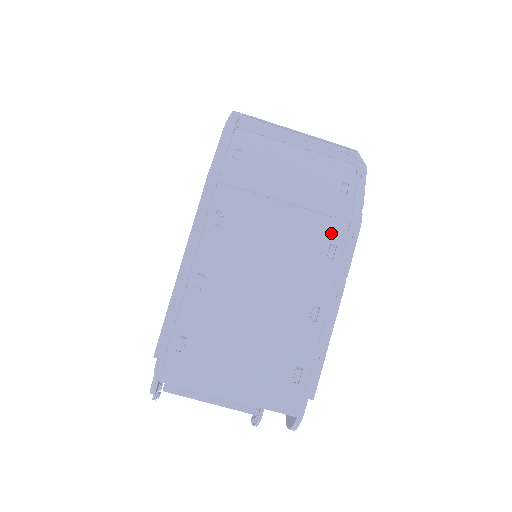
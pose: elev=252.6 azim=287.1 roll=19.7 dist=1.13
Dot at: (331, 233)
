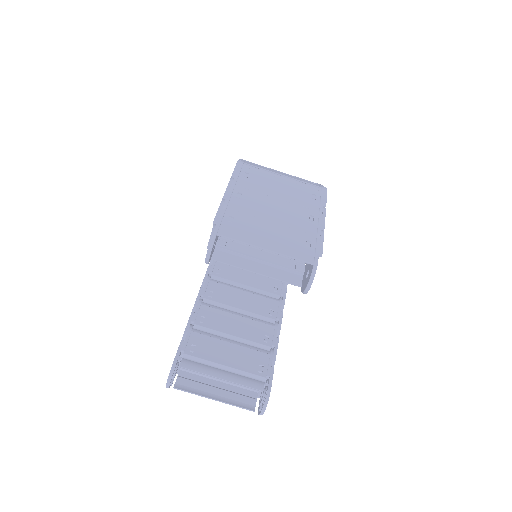
Dot at: (311, 190)
